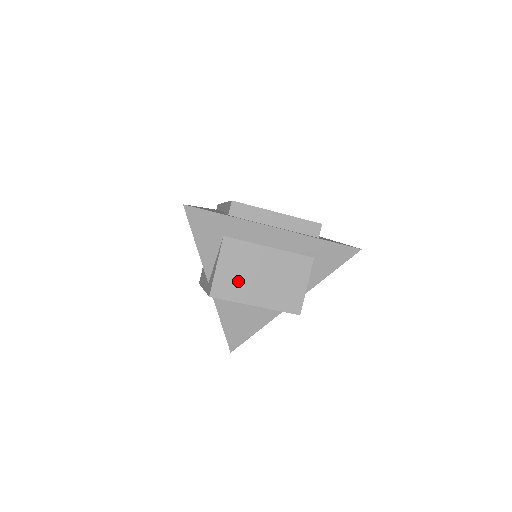
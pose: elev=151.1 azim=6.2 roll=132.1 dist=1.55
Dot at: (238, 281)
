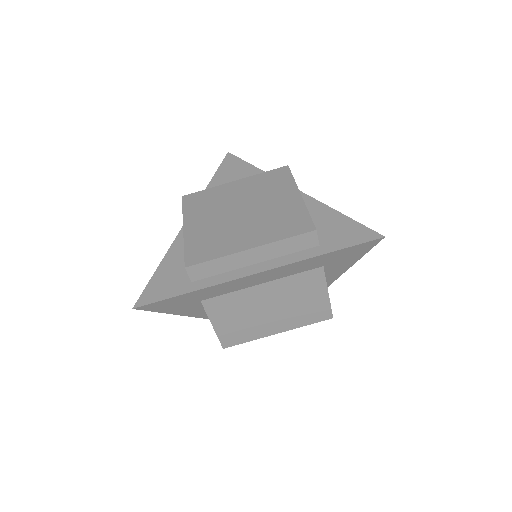
Dot at: (245, 325)
